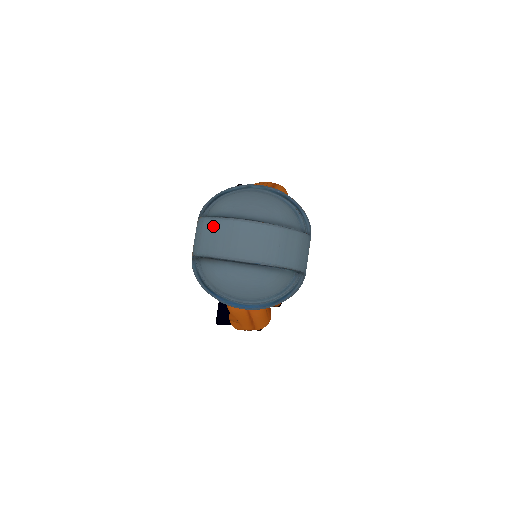
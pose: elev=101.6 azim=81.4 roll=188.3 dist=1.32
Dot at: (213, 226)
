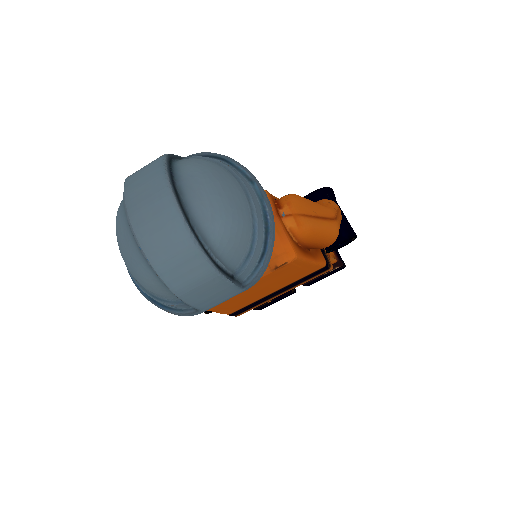
Dot at: (154, 170)
